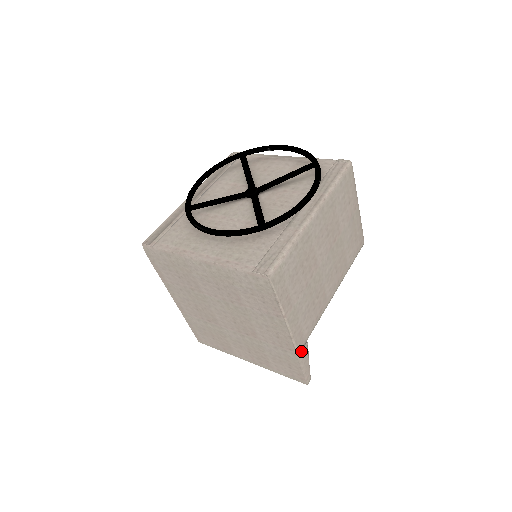
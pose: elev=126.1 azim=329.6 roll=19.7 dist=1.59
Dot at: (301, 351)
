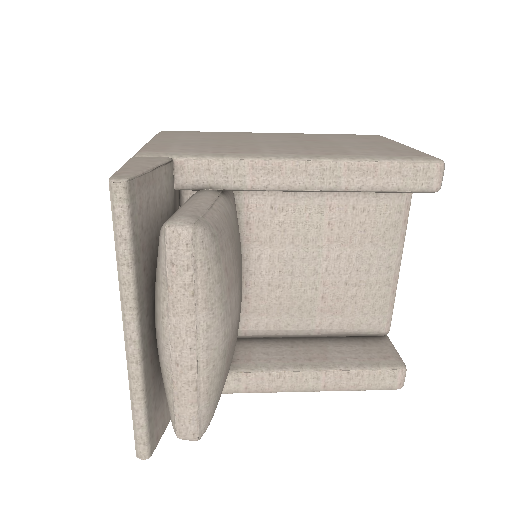
Dot at: occluded
